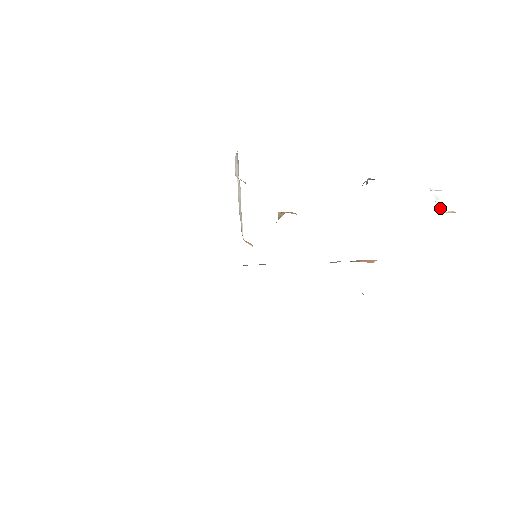
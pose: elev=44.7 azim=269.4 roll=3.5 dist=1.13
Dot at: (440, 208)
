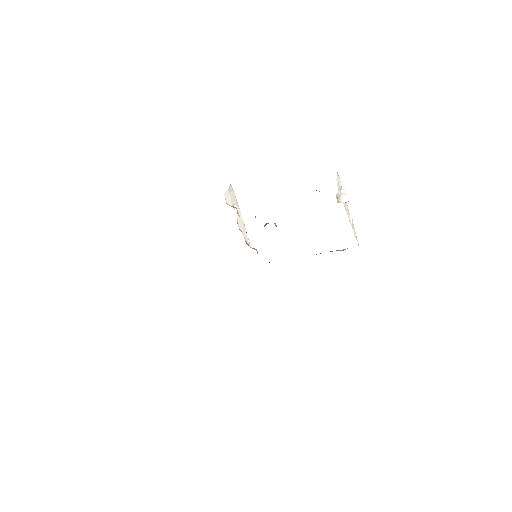
Dot at: (343, 200)
